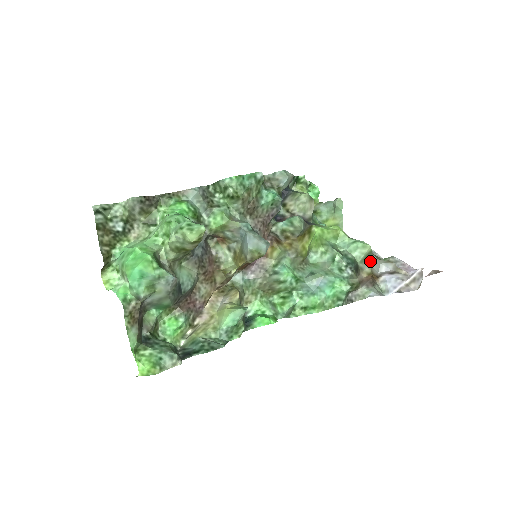
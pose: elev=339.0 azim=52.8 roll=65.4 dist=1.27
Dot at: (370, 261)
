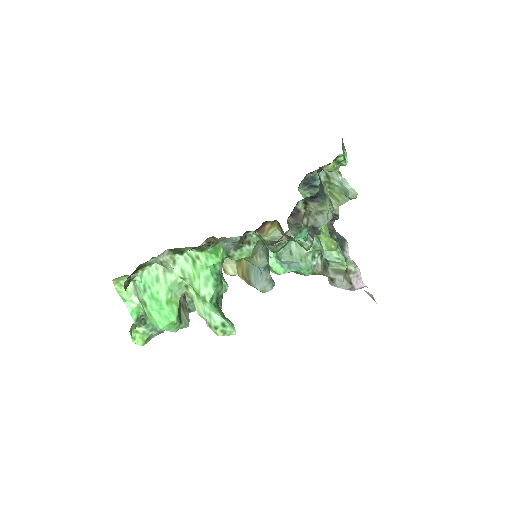
Dot at: (338, 275)
